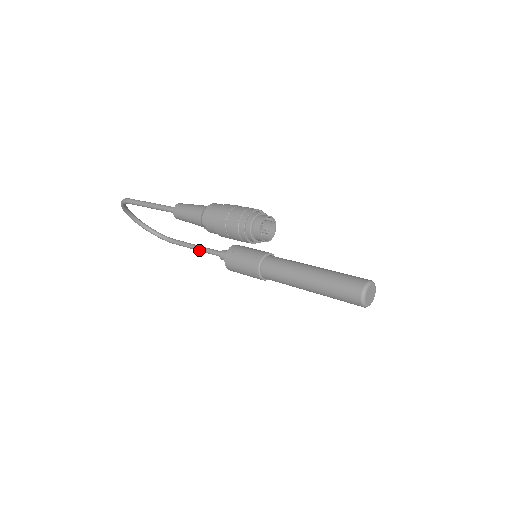
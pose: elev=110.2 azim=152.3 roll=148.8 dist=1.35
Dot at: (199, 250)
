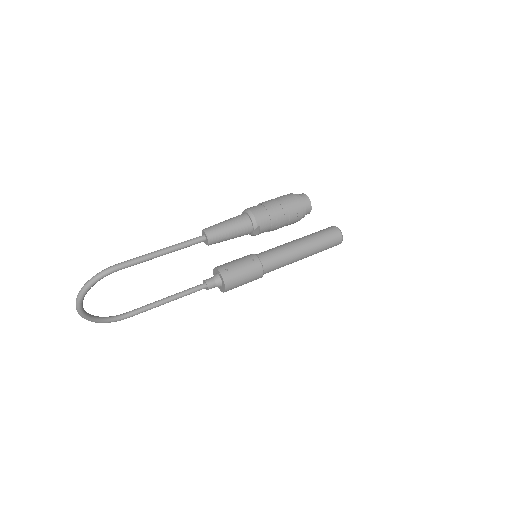
Dot at: (174, 299)
